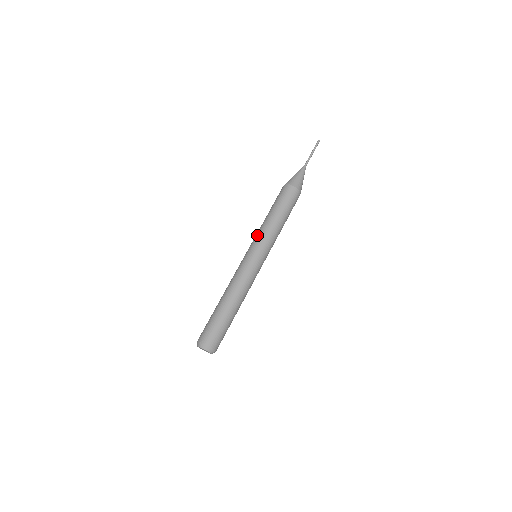
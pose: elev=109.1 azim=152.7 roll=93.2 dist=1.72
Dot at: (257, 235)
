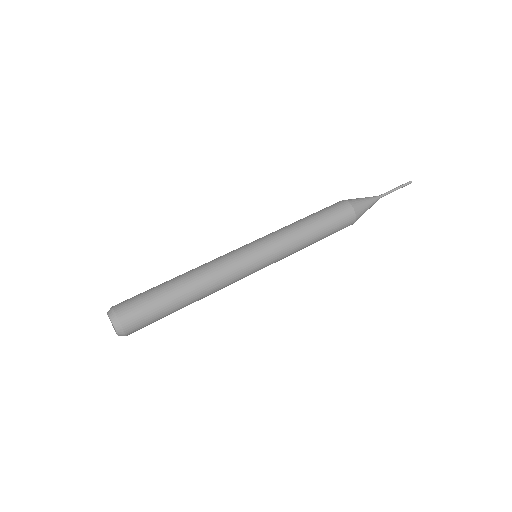
Dot at: (272, 232)
